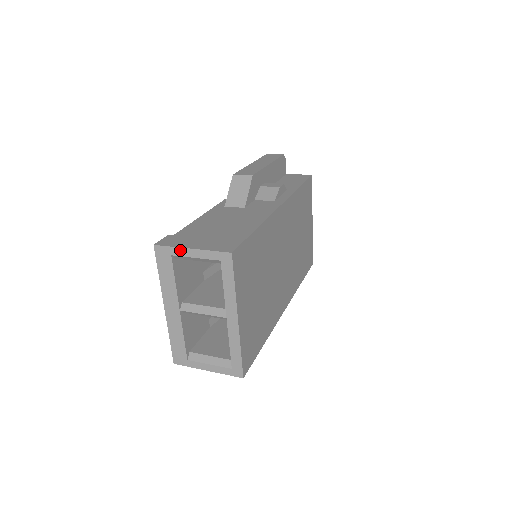
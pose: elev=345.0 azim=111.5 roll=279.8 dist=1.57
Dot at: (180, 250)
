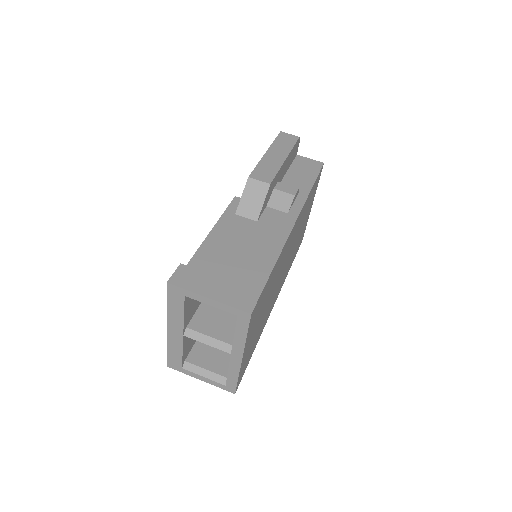
Dot at: (196, 295)
